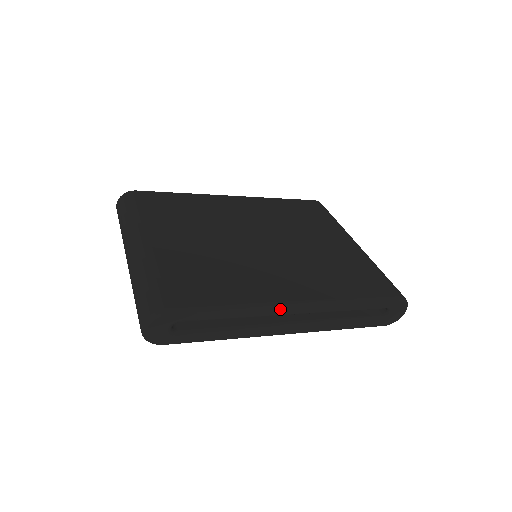
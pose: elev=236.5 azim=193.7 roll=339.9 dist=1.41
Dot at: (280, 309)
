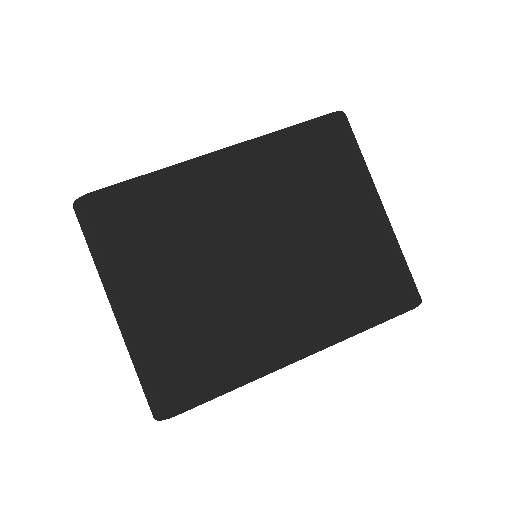
Dot at: (283, 367)
